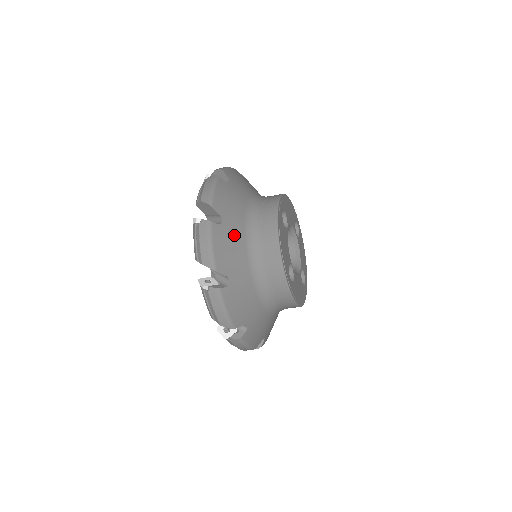
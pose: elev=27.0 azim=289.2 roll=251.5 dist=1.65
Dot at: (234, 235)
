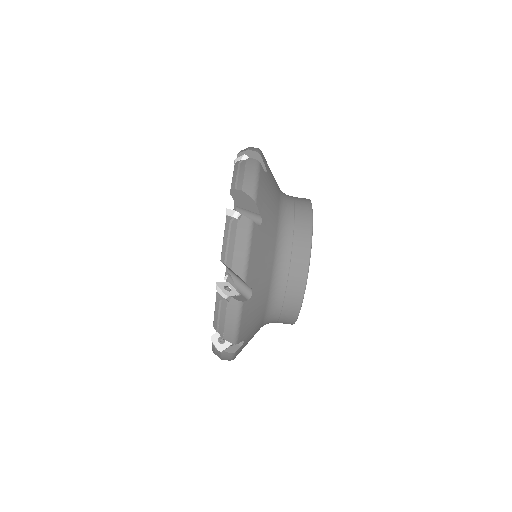
Dot at: occluded
